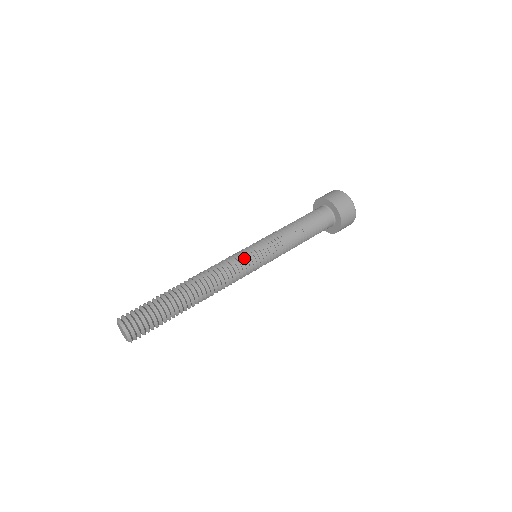
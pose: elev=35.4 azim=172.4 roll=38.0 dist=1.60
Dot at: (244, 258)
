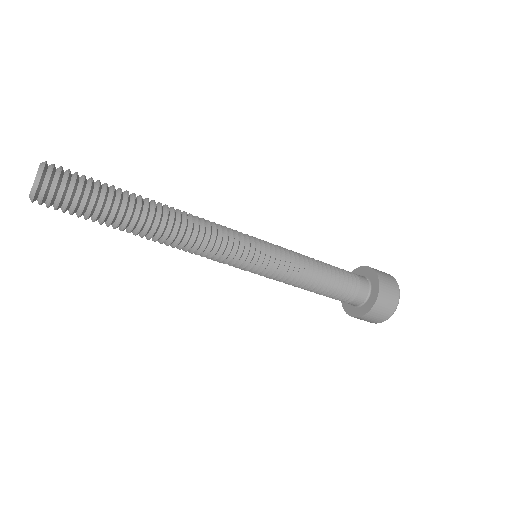
Dot at: (241, 232)
